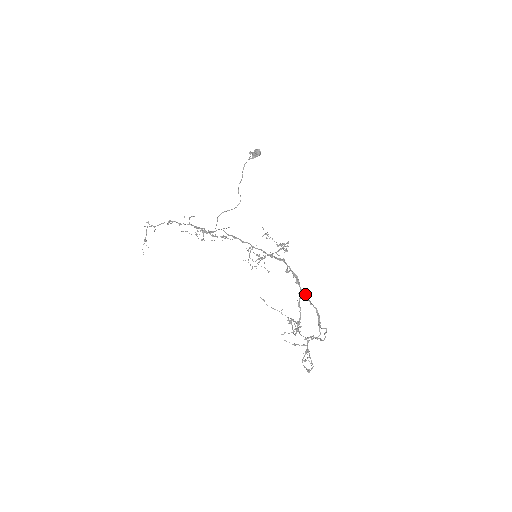
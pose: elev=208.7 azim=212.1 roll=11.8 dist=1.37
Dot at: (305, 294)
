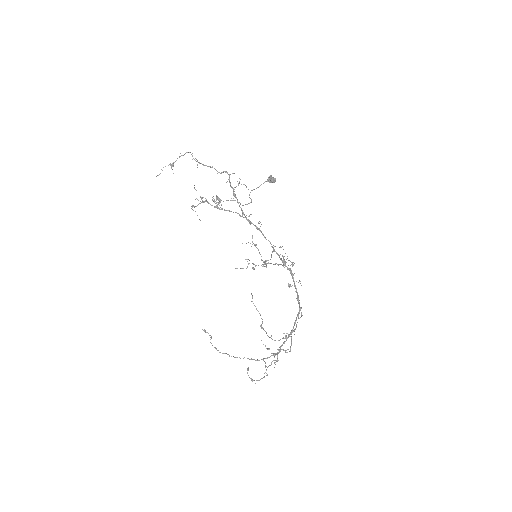
Dot at: occluded
